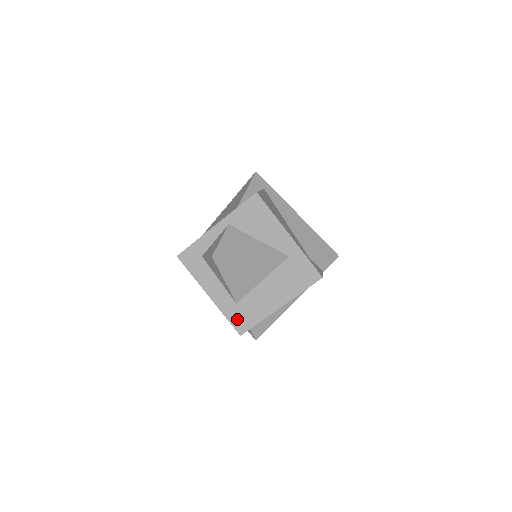
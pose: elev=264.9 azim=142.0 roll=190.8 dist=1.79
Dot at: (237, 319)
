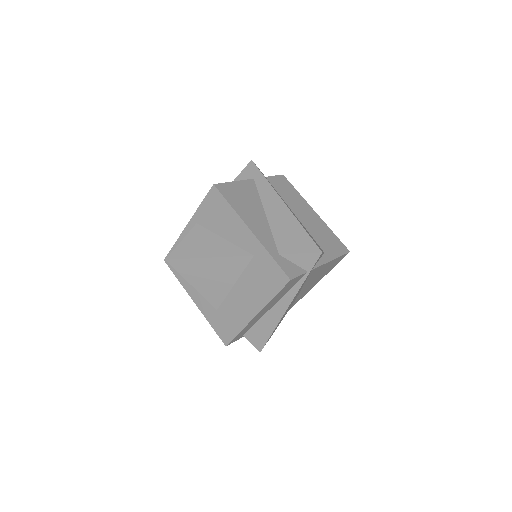
Dot at: (220, 327)
